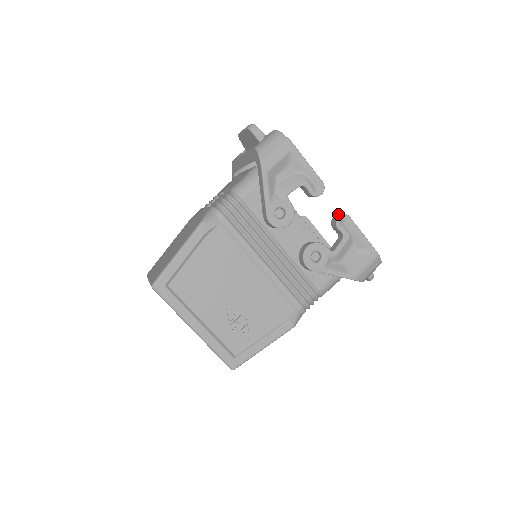
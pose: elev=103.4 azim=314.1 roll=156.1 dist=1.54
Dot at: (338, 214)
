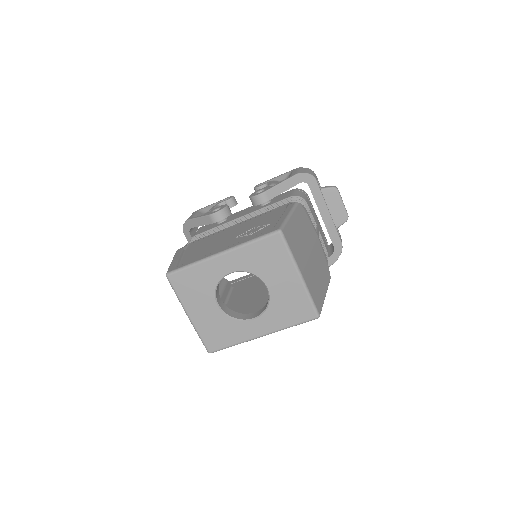
Dot at: occluded
